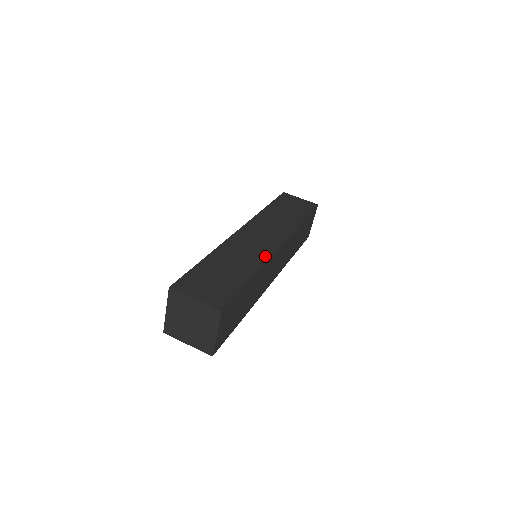
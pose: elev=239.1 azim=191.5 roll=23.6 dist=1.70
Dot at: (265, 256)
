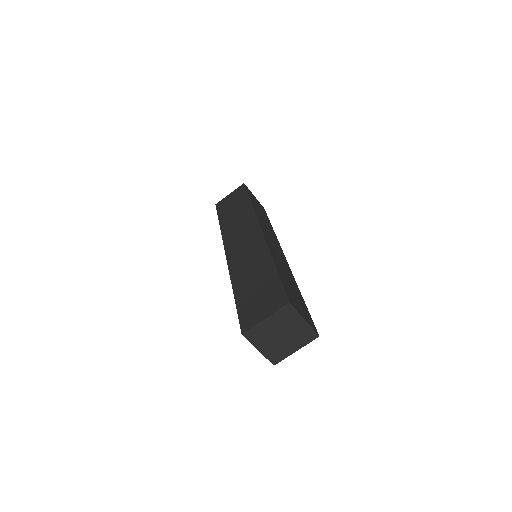
Dot at: (263, 246)
